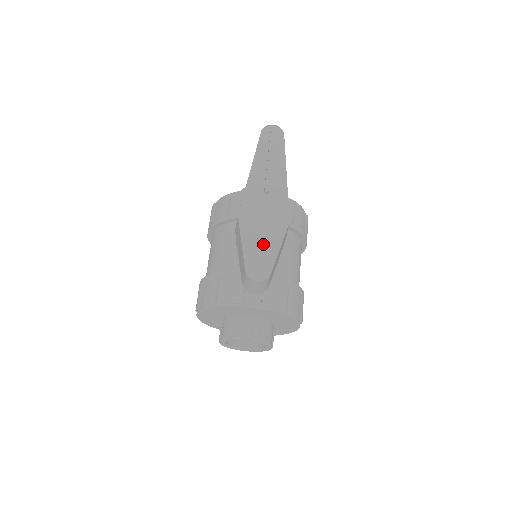
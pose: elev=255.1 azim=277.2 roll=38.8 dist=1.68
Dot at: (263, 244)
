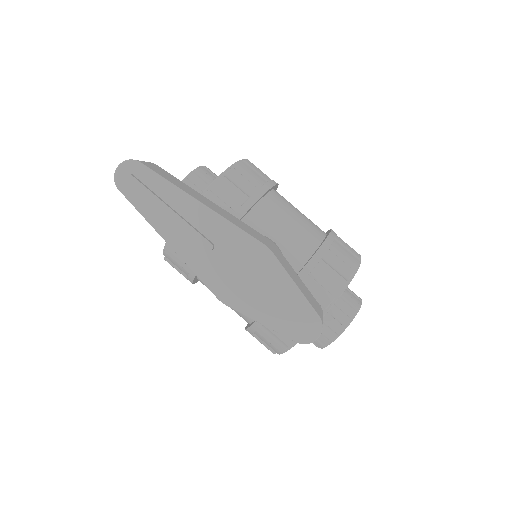
Dot at: (277, 300)
